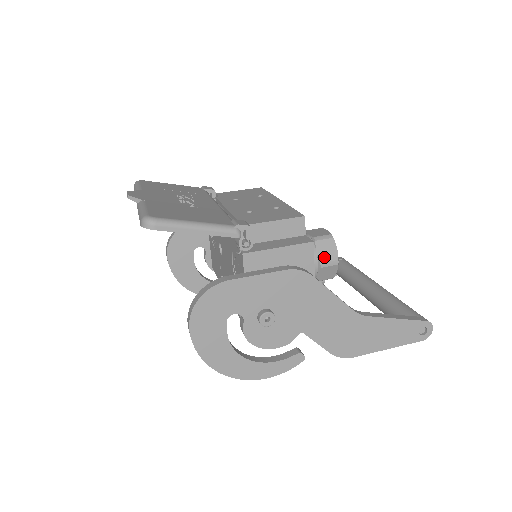
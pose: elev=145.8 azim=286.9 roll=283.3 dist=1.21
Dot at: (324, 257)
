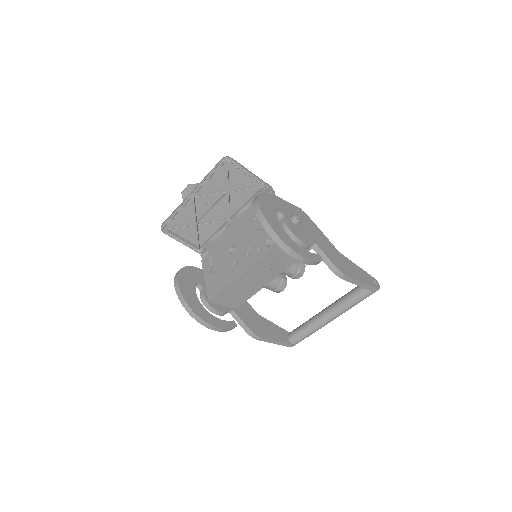
Dot at: occluded
